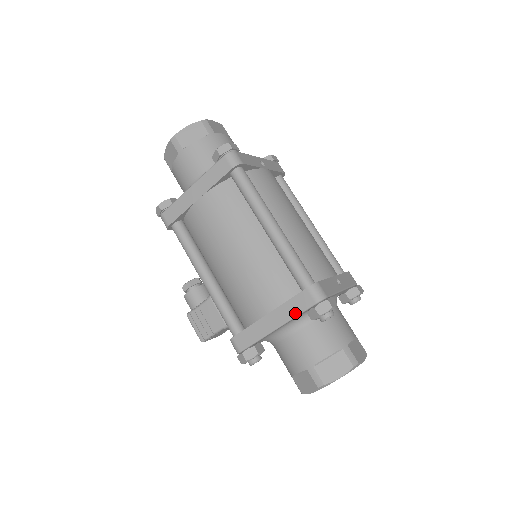
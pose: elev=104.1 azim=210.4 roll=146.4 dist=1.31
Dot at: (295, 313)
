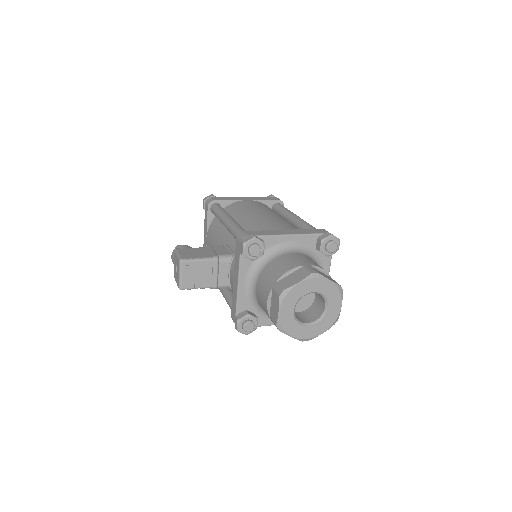
Dot at: (310, 233)
